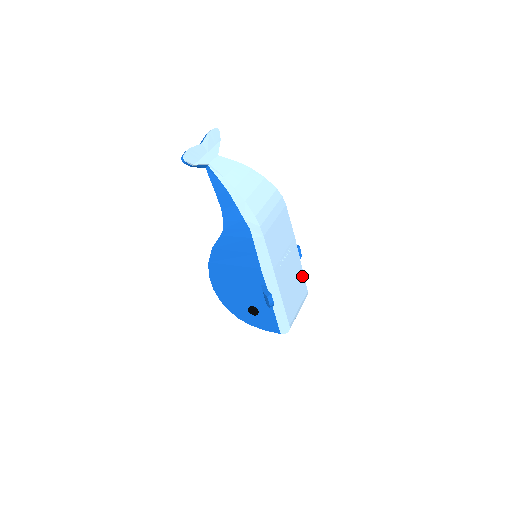
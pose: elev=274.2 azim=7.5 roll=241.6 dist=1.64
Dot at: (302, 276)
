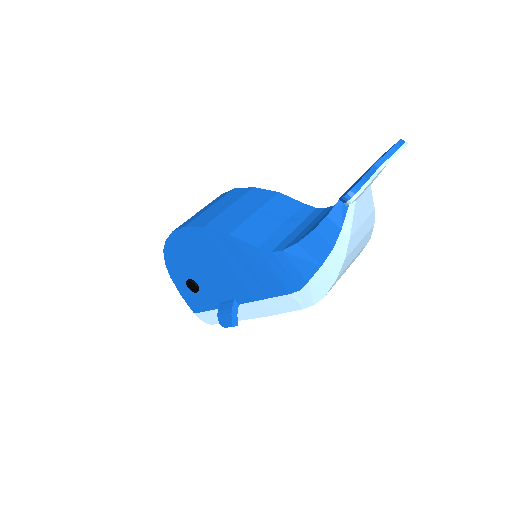
Dot at: occluded
